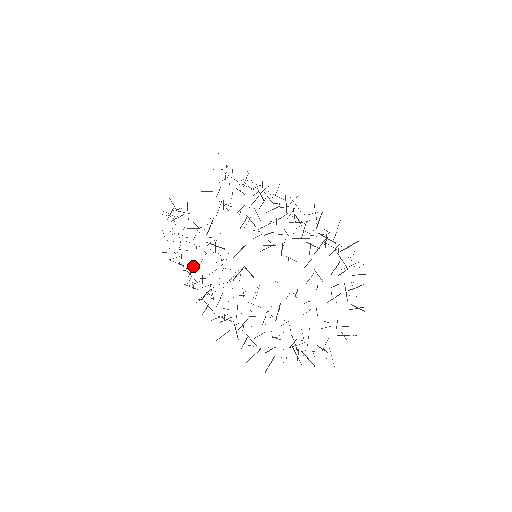
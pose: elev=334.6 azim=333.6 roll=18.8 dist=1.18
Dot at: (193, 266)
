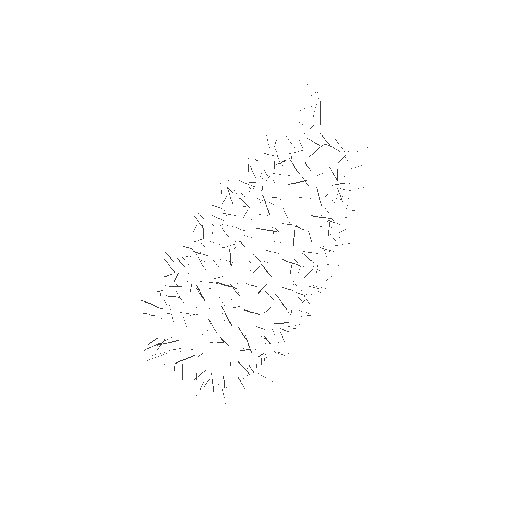
Dot at: (273, 232)
